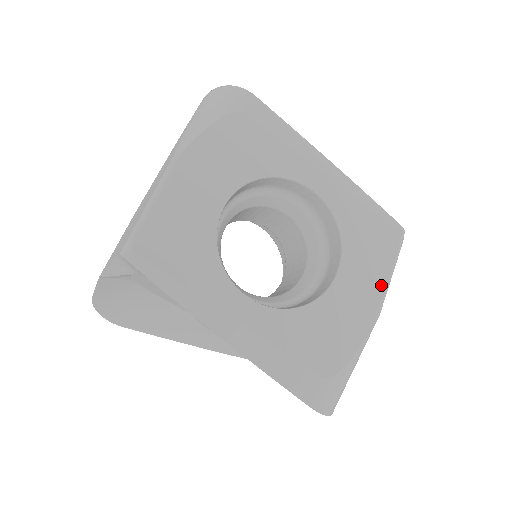
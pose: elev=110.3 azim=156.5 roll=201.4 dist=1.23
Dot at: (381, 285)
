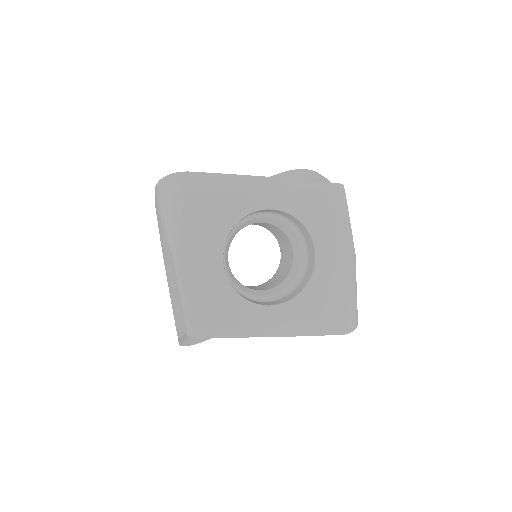
Dot at: (346, 235)
